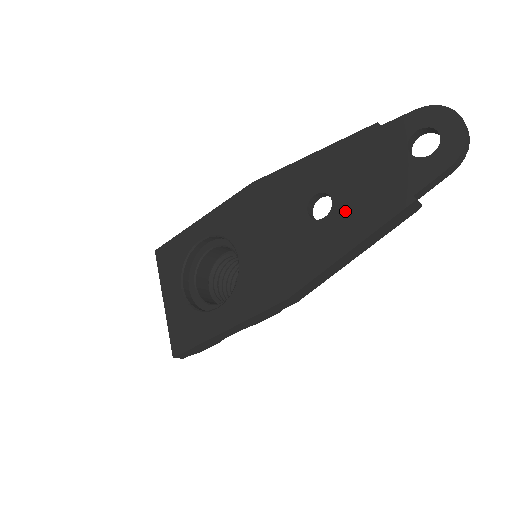
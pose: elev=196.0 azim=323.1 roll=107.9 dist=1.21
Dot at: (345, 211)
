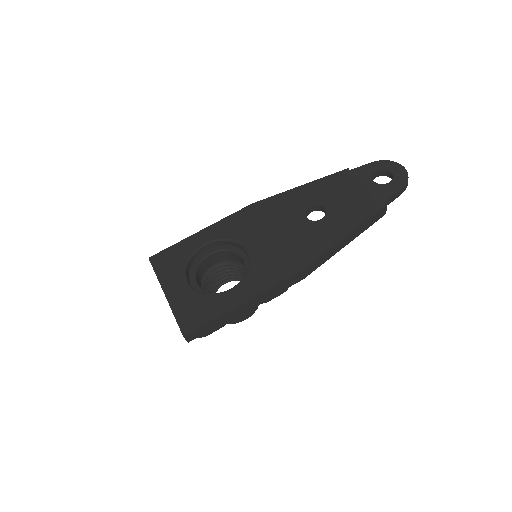
Dot at: (337, 214)
